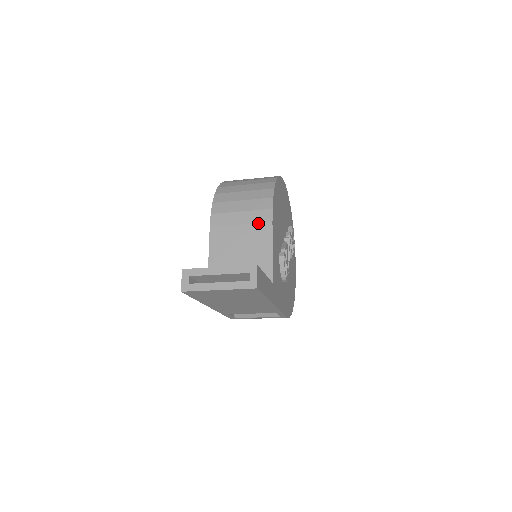
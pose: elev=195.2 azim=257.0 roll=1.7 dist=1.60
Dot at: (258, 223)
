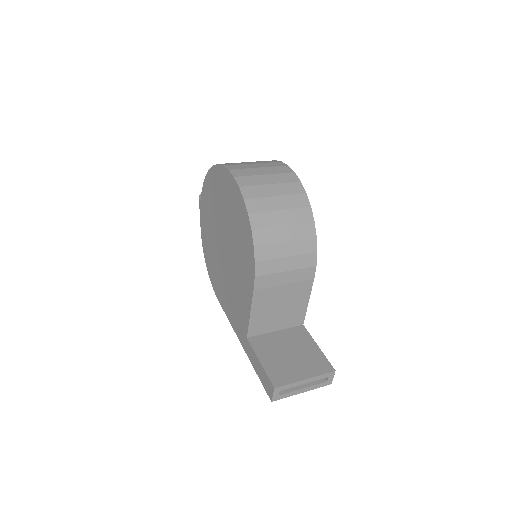
Dot at: (301, 281)
